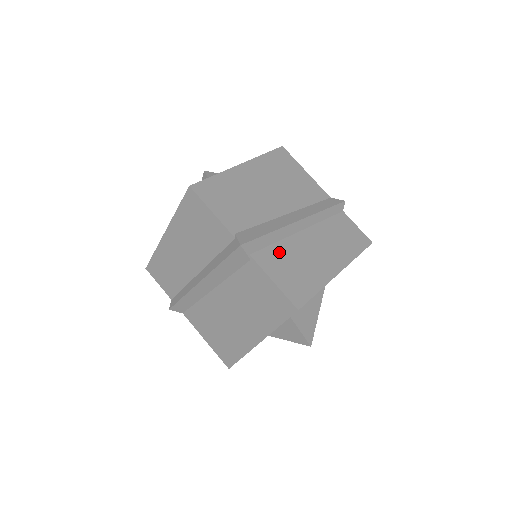
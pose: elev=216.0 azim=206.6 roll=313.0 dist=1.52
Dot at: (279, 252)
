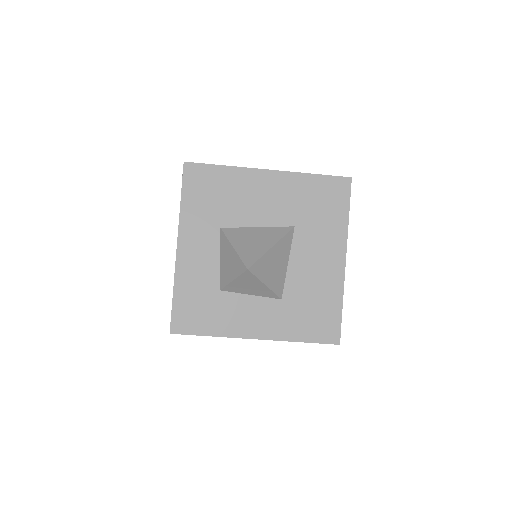
Dot at: occluded
